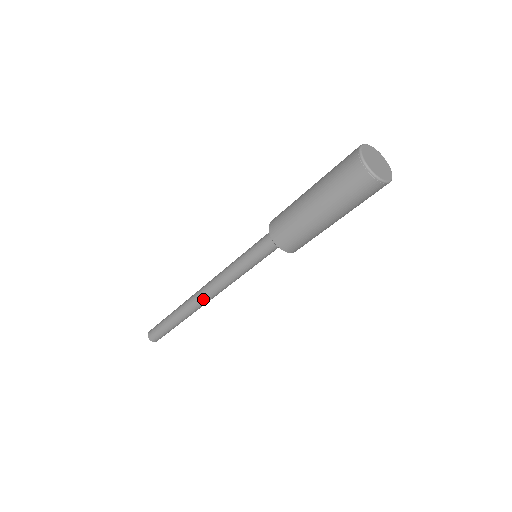
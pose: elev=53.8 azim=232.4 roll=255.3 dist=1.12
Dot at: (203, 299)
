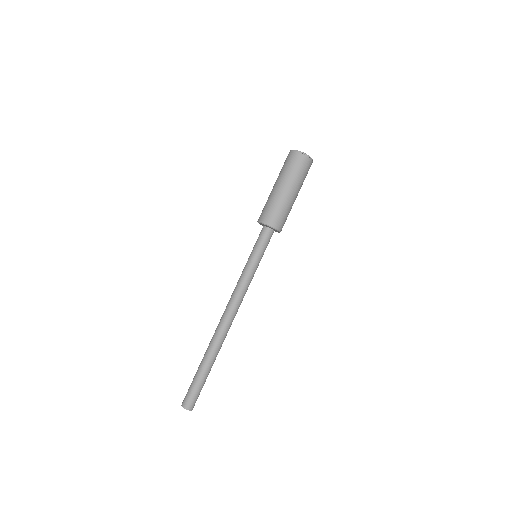
Dot at: (225, 319)
